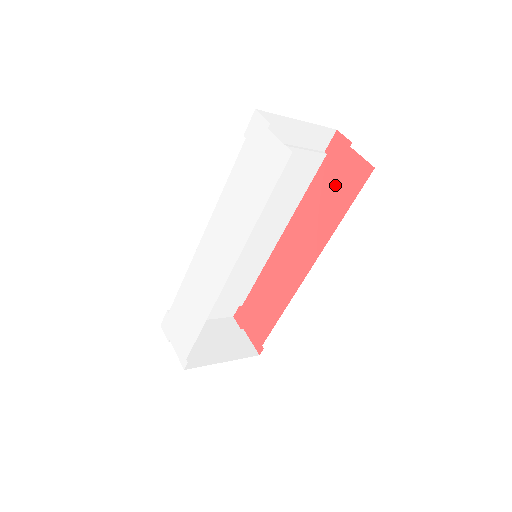
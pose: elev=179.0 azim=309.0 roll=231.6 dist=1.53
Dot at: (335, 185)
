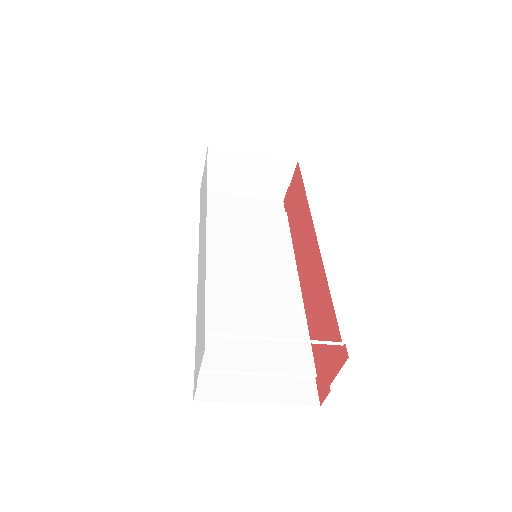
Dot at: (295, 202)
